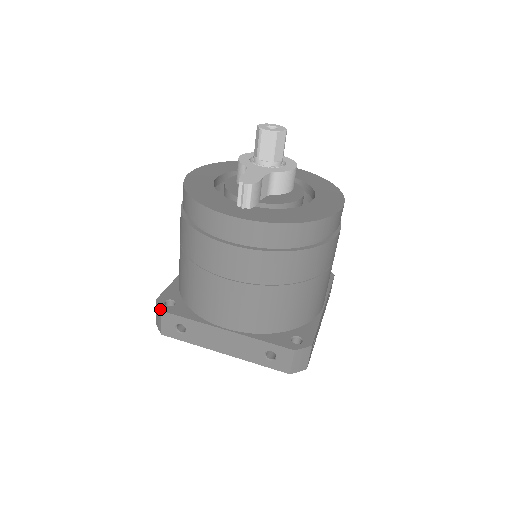
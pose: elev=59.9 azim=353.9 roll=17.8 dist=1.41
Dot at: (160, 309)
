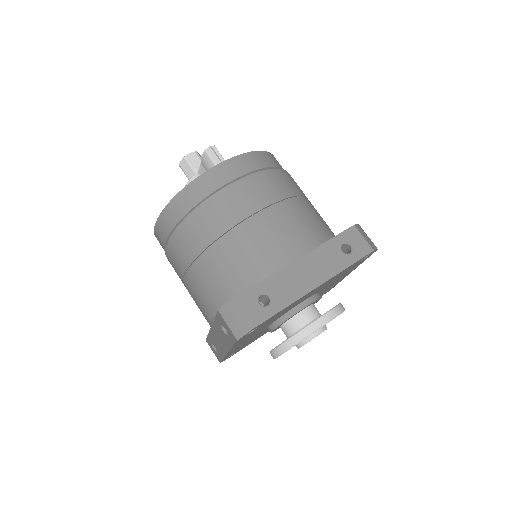
Dot at: (231, 299)
